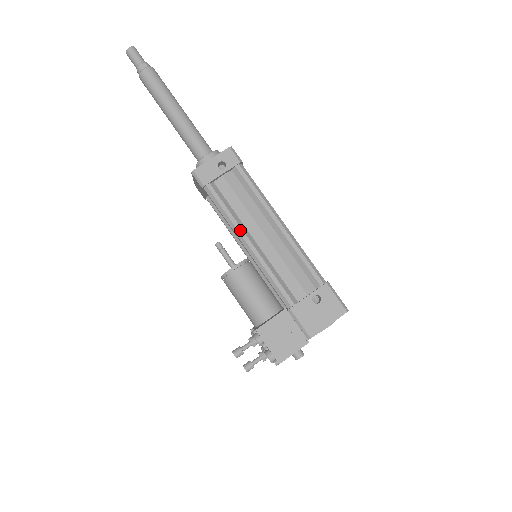
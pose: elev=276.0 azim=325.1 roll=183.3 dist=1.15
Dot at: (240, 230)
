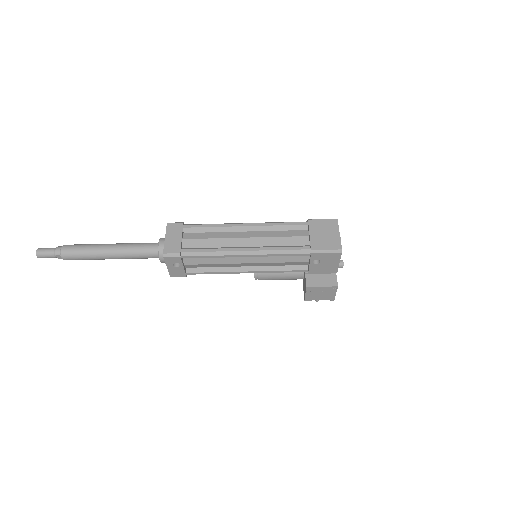
Dot at: (233, 273)
